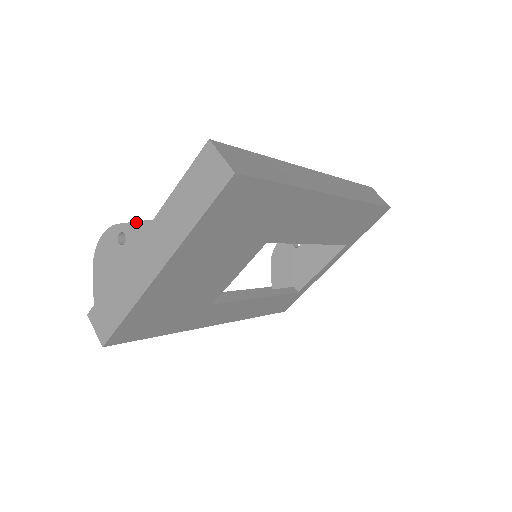
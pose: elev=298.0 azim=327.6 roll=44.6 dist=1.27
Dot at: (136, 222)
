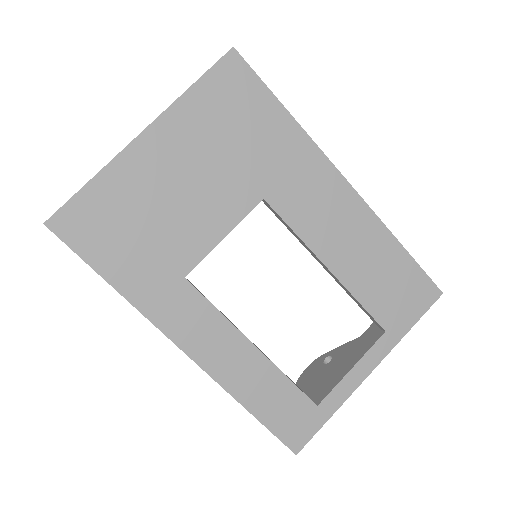
Dot at: occluded
